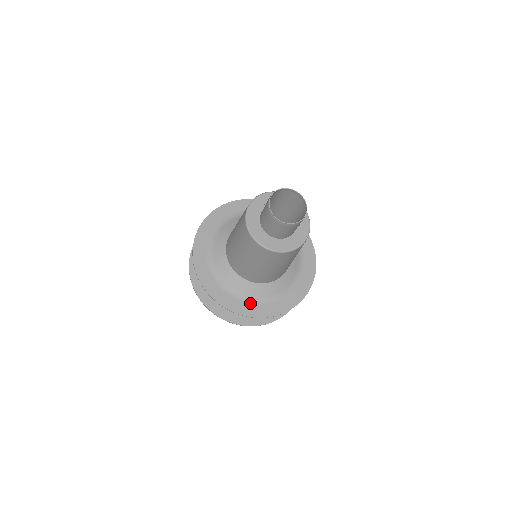
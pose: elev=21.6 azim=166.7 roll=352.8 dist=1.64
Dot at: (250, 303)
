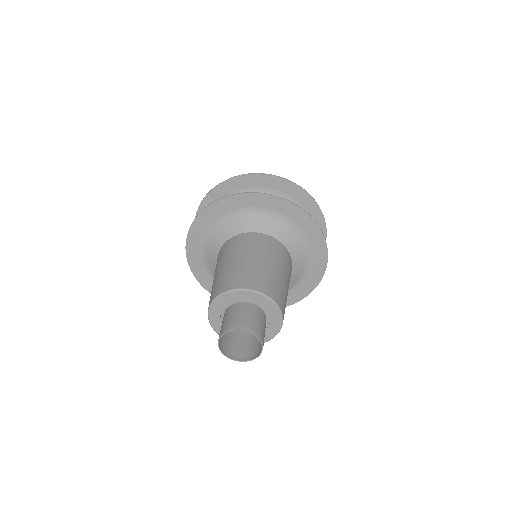
Dot at: occluded
